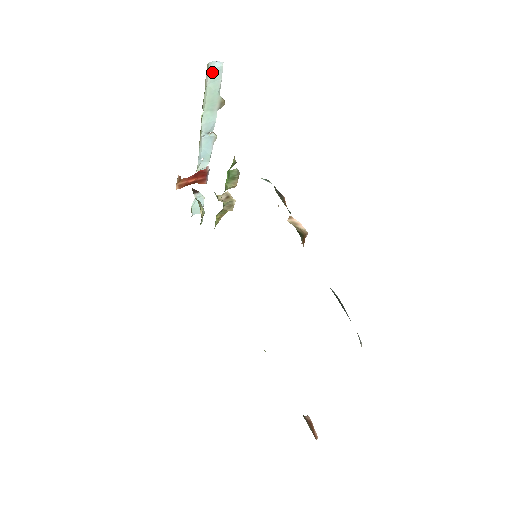
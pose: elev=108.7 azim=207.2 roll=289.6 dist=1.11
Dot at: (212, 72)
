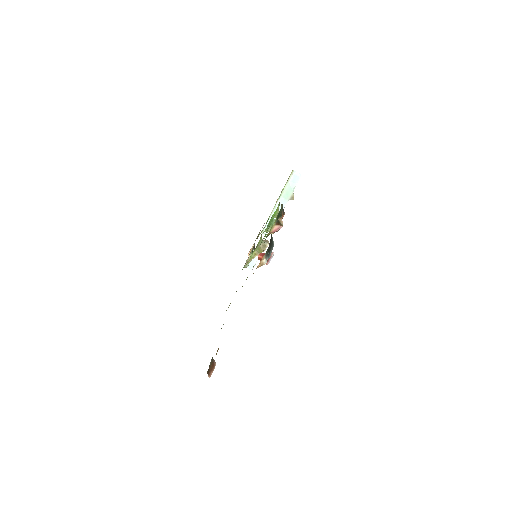
Dot at: (294, 177)
